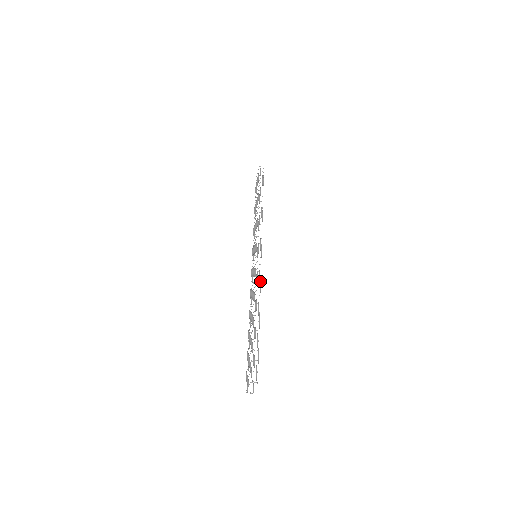
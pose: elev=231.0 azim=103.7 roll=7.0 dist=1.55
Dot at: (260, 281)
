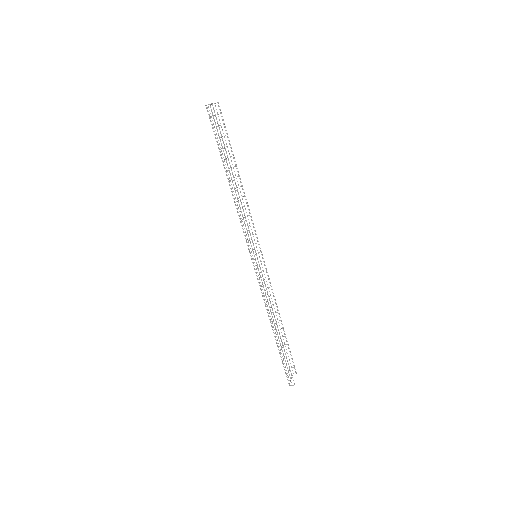
Dot at: (268, 295)
